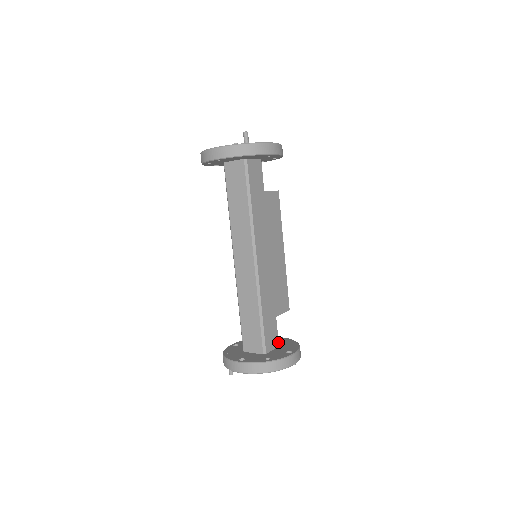
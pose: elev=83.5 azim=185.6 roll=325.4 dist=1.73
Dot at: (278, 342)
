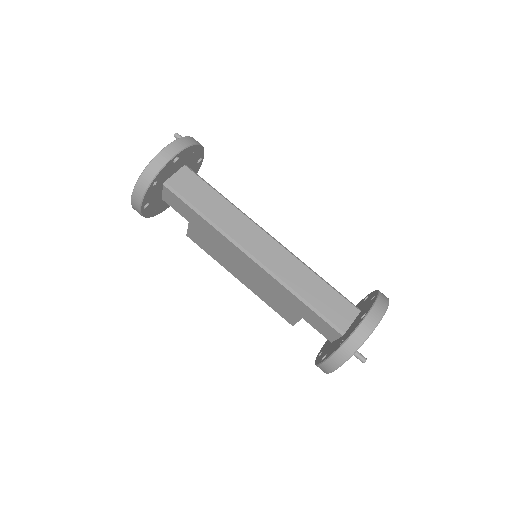
Dot at: occluded
